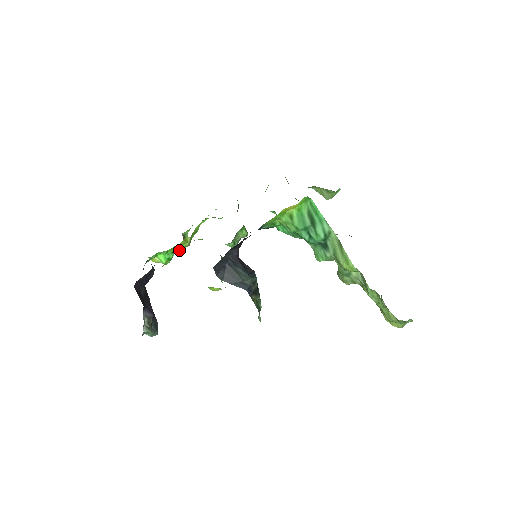
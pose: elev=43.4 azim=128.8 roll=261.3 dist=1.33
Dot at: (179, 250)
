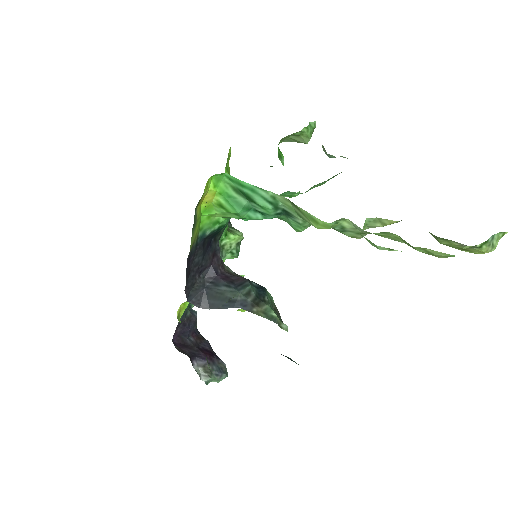
Dot at: occluded
